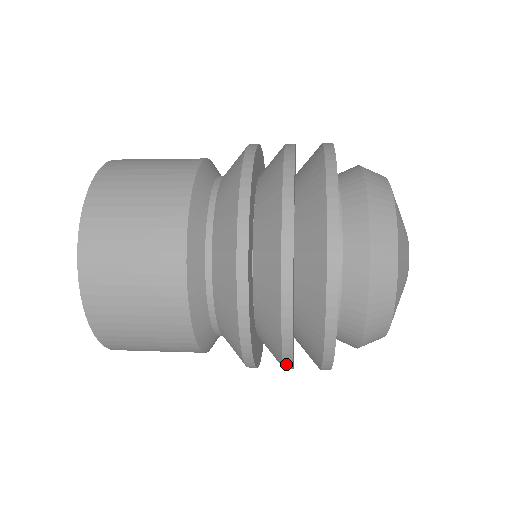
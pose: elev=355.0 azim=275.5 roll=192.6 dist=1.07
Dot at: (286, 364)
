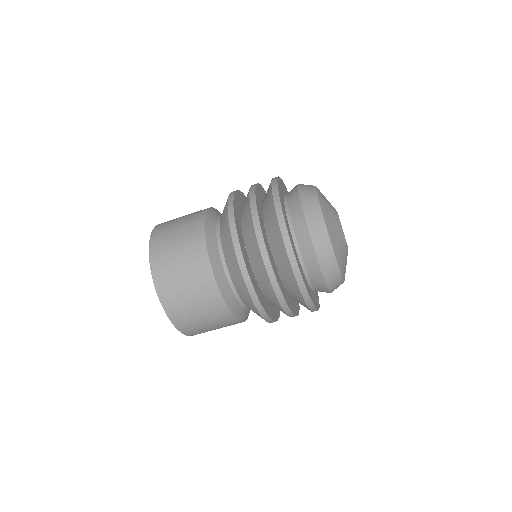
Dot at: (257, 232)
